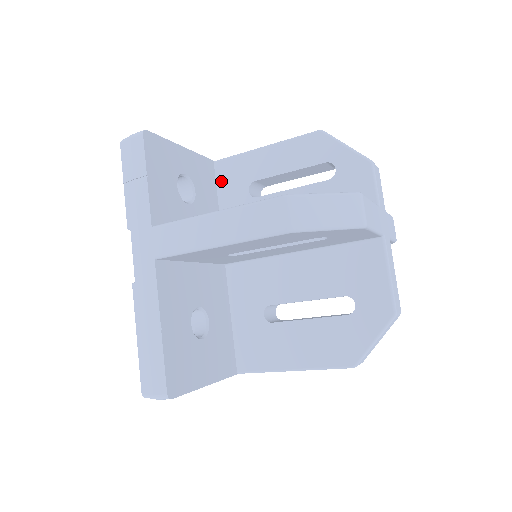
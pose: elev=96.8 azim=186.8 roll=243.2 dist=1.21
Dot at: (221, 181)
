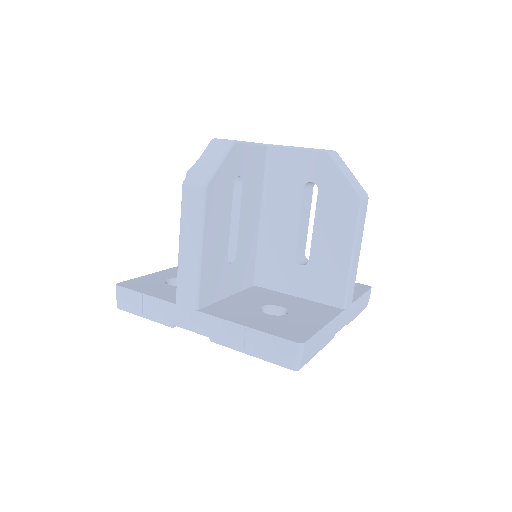
Dot at: occluded
